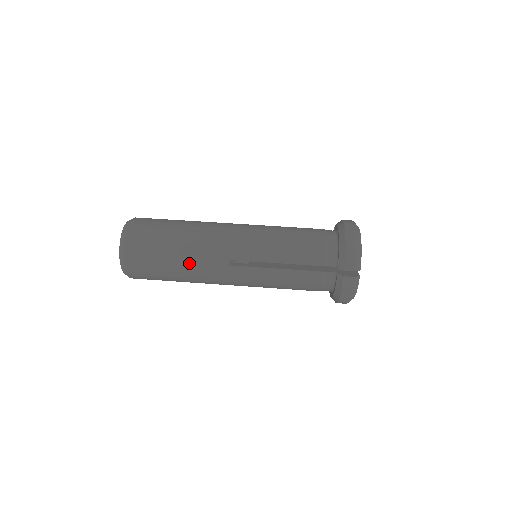
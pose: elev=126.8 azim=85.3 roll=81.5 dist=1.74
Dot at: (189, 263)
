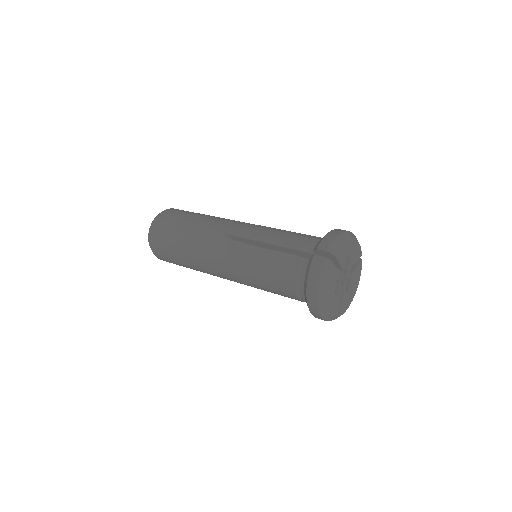
Dot at: (194, 232)
